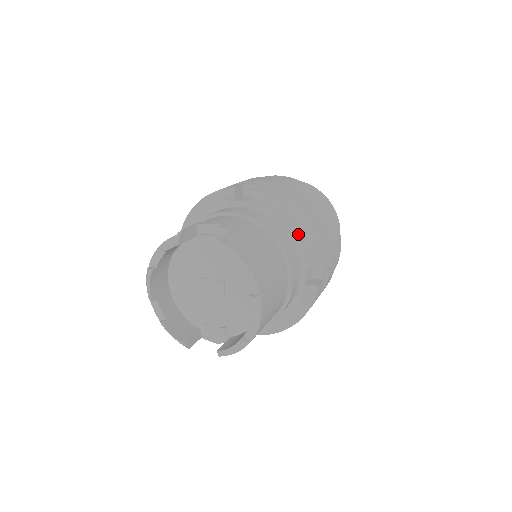
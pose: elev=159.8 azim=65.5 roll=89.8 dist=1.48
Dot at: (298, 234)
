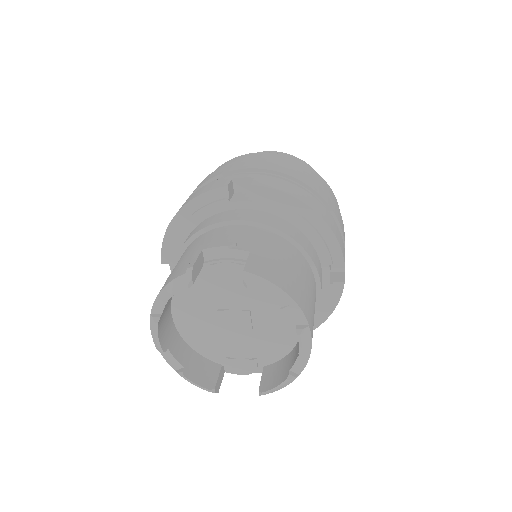
Dot at: (316, 229)
